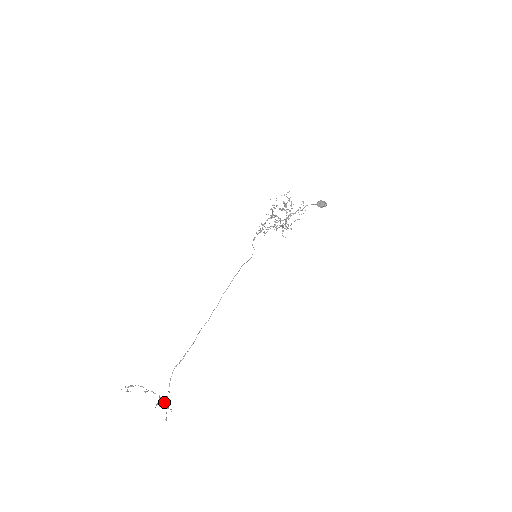
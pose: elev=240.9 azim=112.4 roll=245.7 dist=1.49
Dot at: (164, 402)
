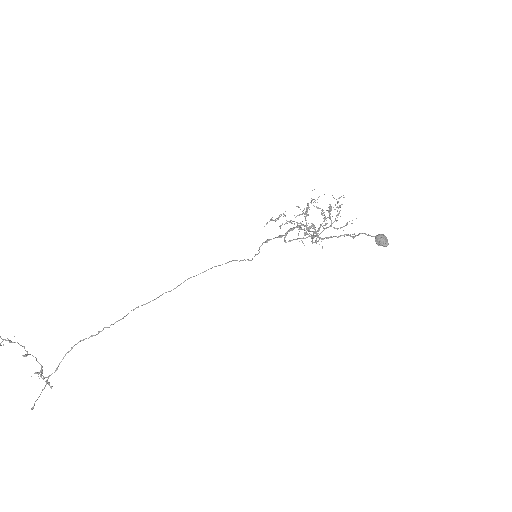
Dot at: (44, 378)
